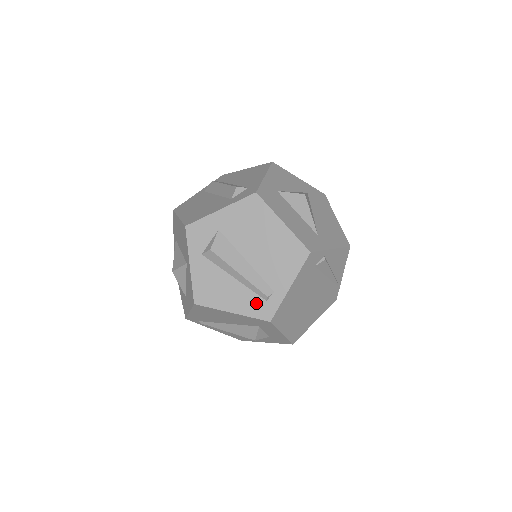
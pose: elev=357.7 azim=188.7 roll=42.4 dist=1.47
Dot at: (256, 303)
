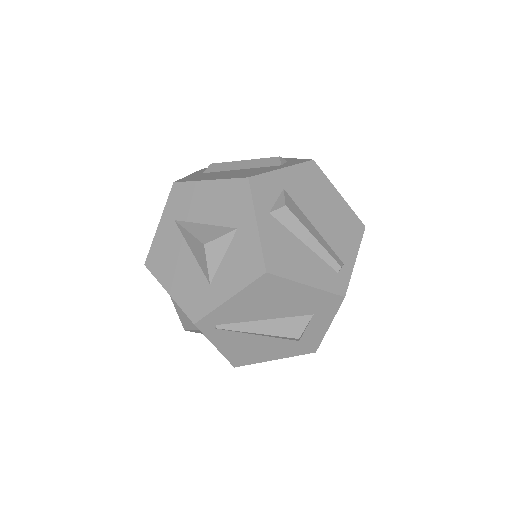
Dot at: (329, 275)
